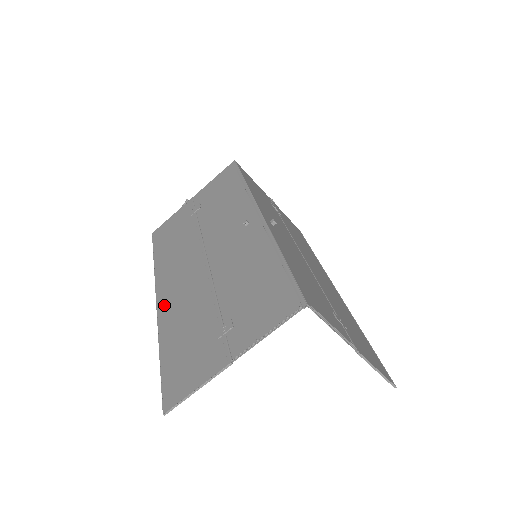
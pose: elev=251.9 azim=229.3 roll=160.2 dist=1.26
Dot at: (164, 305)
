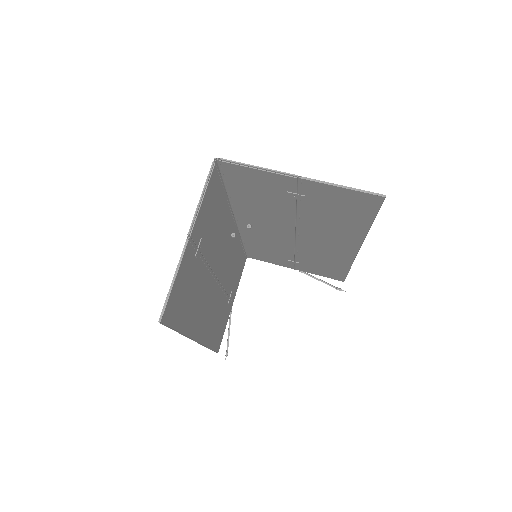
Dot at: (196, 330)
